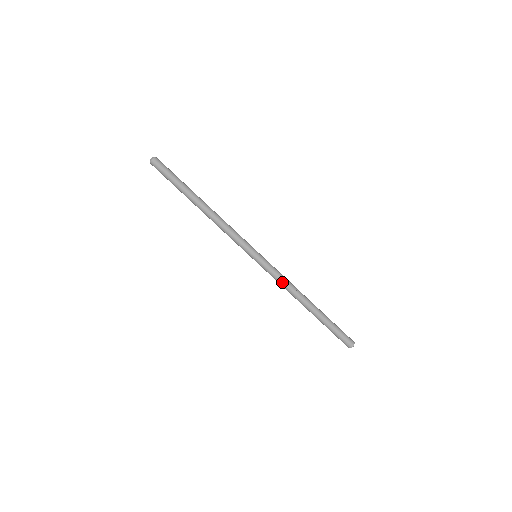
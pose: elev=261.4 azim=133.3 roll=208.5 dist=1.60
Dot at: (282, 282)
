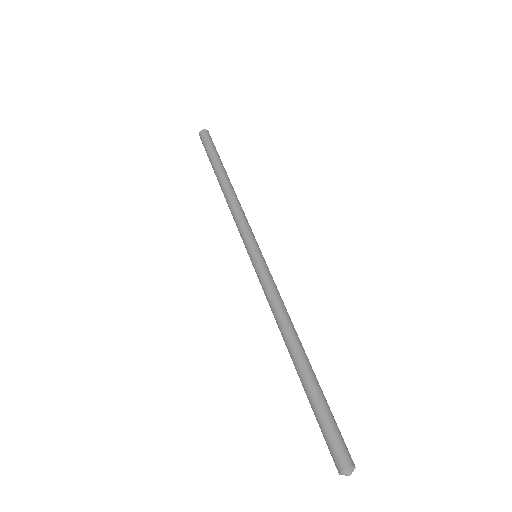
Dot at: (271, 300)
